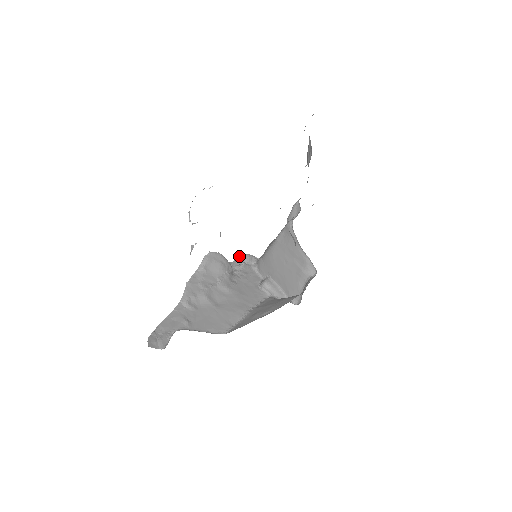
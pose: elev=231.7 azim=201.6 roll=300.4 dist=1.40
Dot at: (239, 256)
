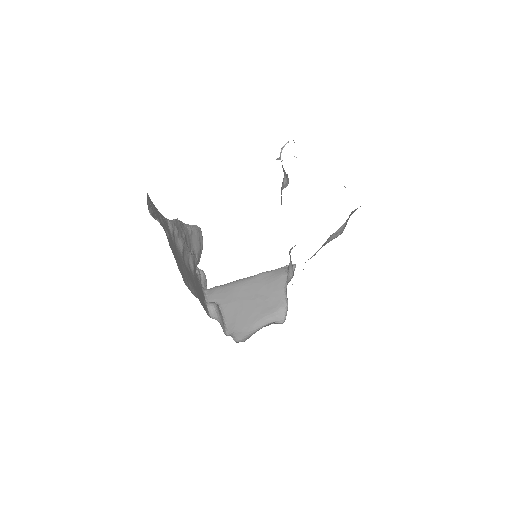
Dot at: occluded
